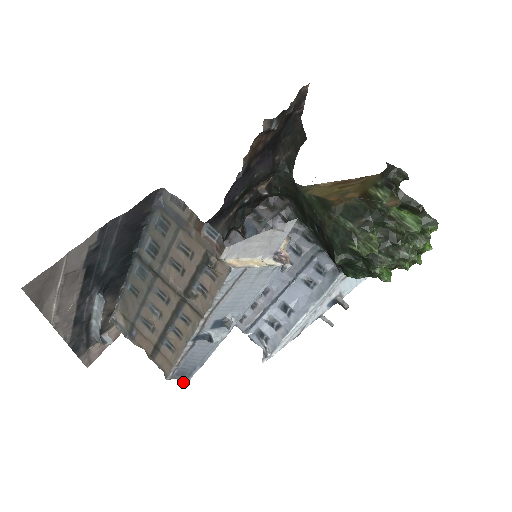
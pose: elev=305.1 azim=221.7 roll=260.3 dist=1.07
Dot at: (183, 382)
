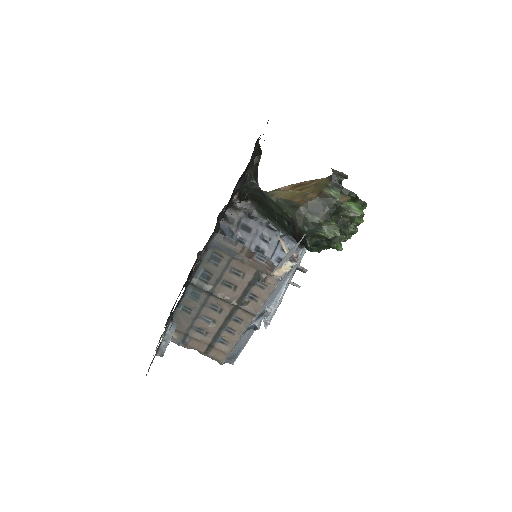
Dot at: (231, 363)
